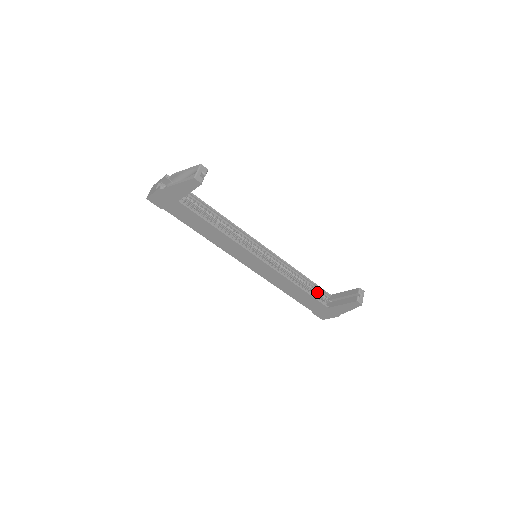
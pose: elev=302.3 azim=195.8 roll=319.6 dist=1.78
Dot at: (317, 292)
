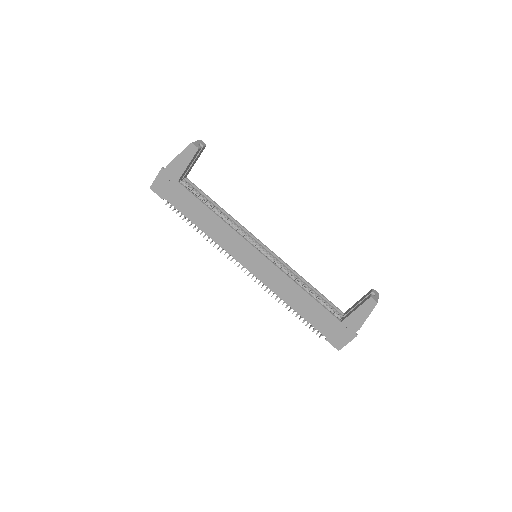
Dot at: (327, 306)
